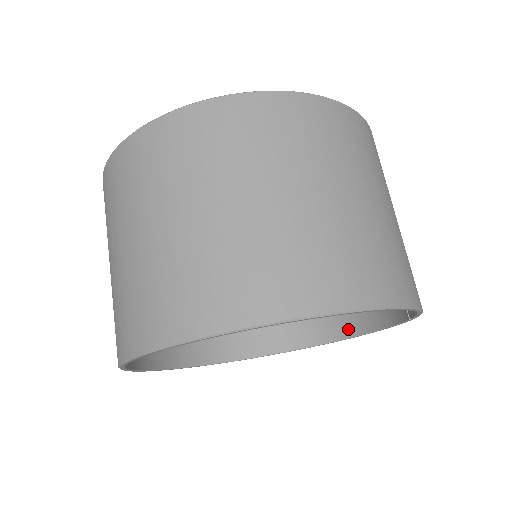
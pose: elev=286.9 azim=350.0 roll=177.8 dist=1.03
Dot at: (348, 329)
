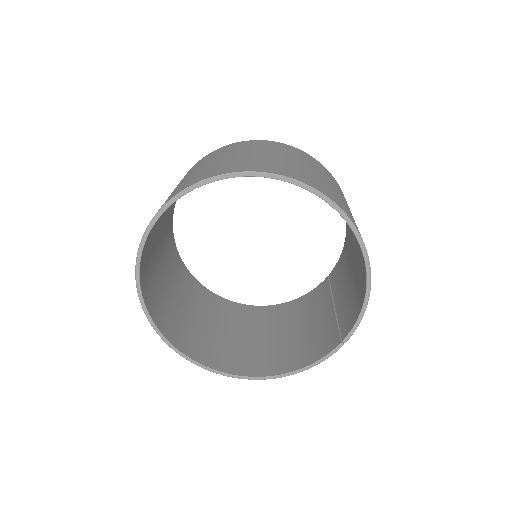
Dot at: (271, 371)
